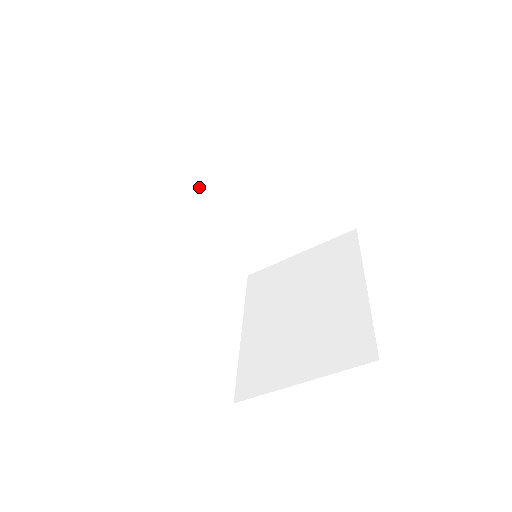
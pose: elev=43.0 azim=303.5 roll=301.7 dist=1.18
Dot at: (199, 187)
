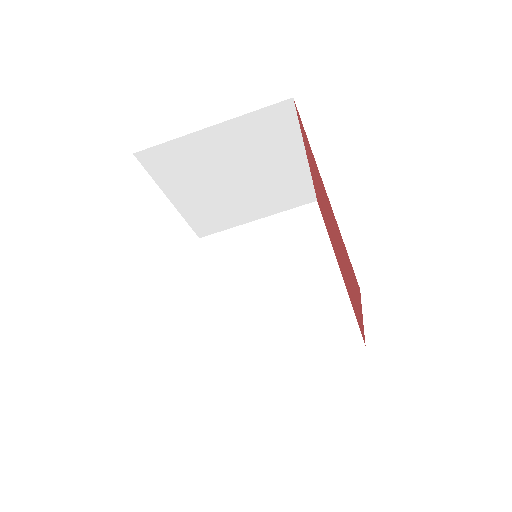
Dot at: (175, 166)
